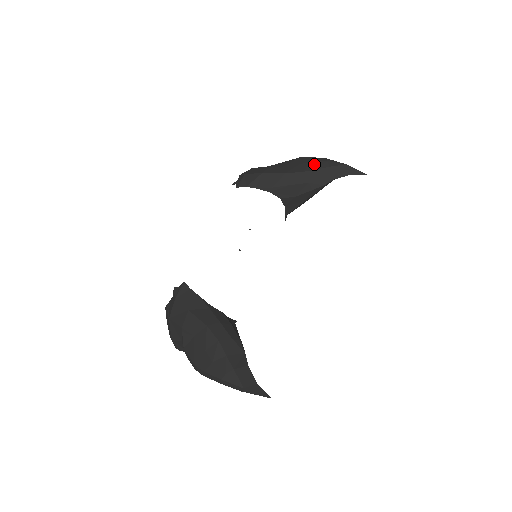
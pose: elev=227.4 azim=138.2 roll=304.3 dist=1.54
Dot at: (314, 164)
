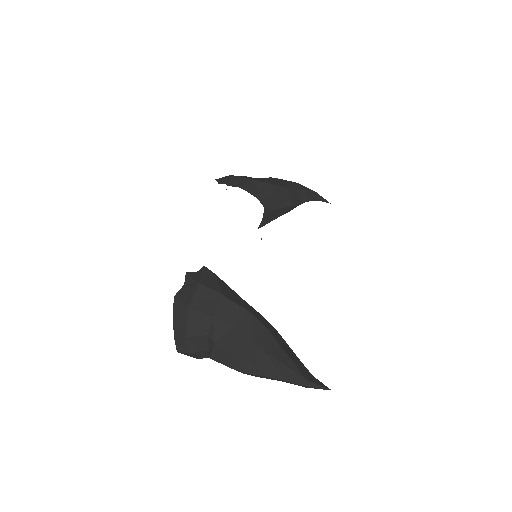
Dot at: (291, 184)
